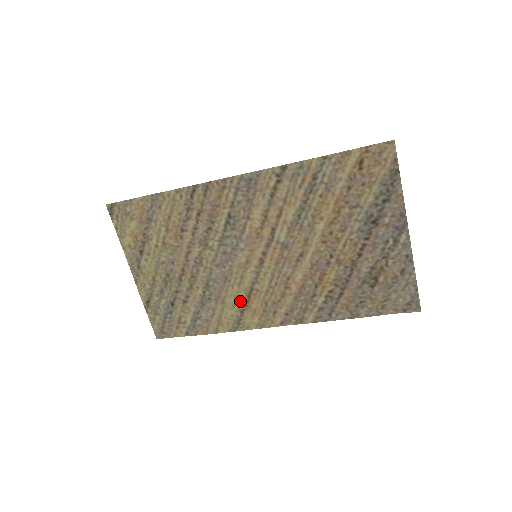
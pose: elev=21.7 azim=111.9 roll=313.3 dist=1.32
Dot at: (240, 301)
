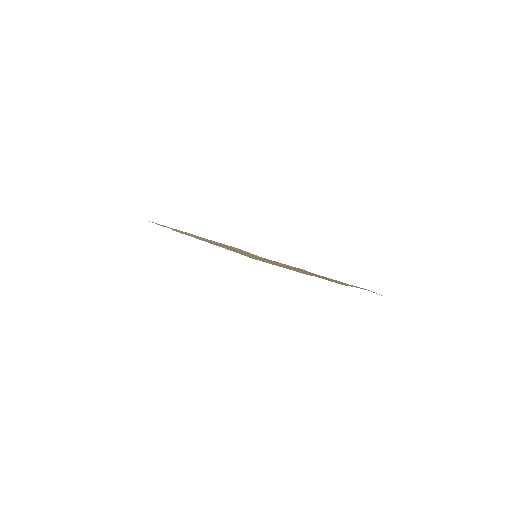
Dot at: occluded
